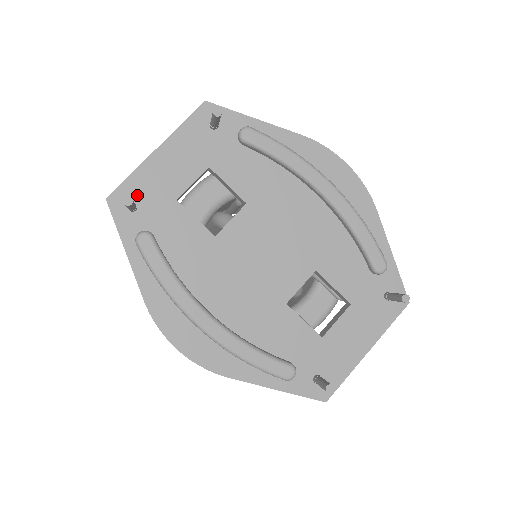
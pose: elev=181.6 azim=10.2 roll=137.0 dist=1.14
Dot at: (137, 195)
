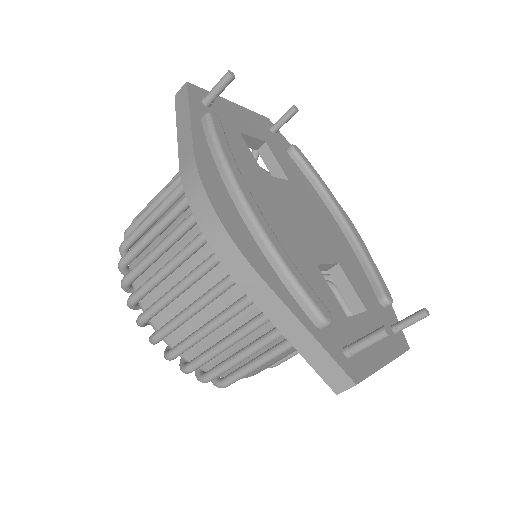
Dot at: occluded
